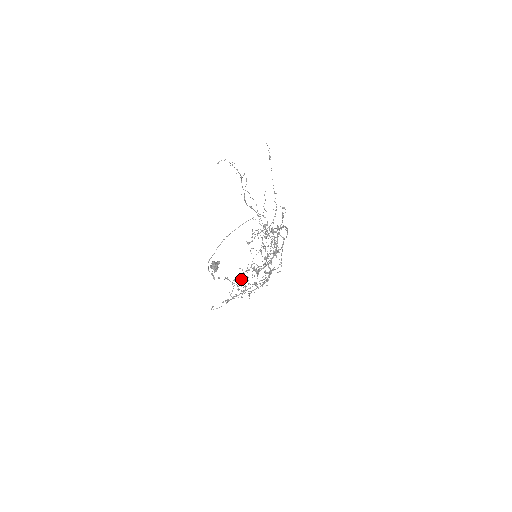
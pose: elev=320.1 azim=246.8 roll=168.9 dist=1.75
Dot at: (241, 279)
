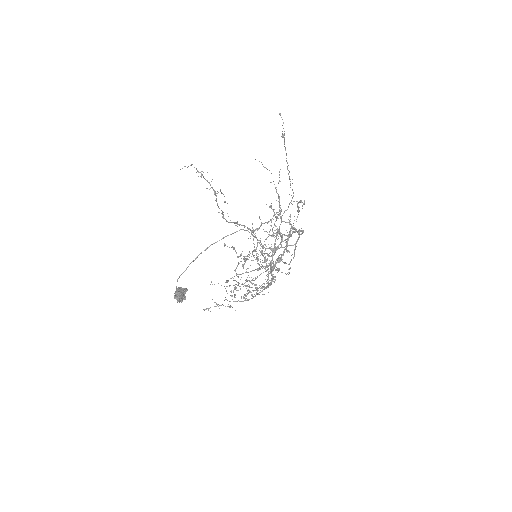
Dot at: occluded
